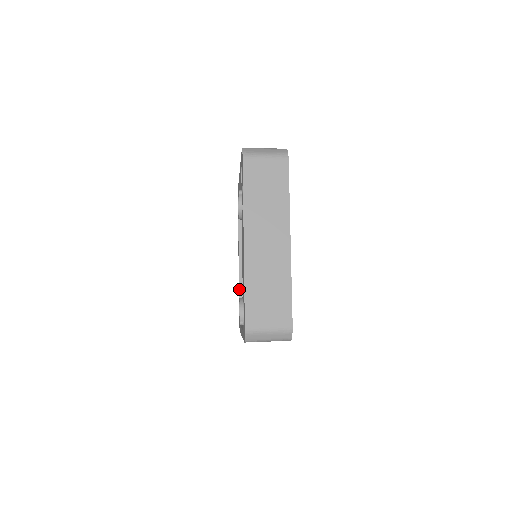
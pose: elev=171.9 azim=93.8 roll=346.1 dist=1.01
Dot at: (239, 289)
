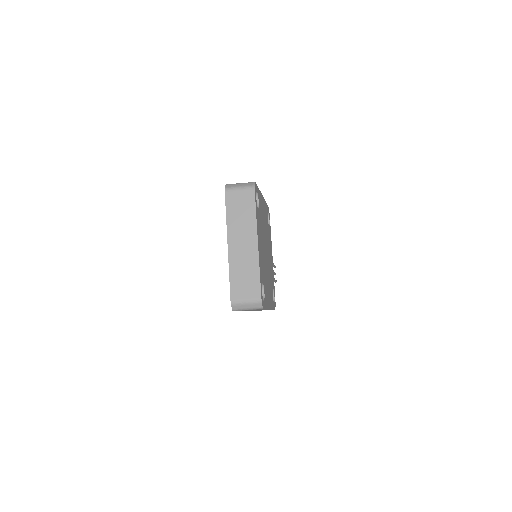
Dot at: occluded
